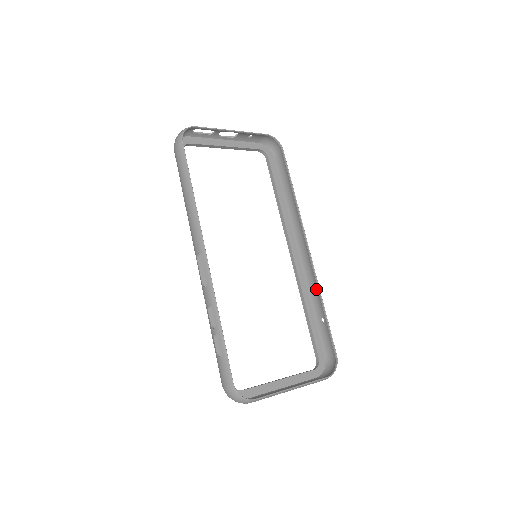
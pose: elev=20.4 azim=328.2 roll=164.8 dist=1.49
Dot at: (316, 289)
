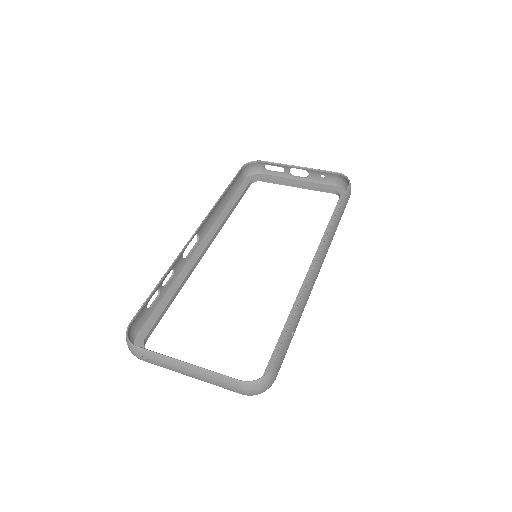
Dot at: (303, 300)
